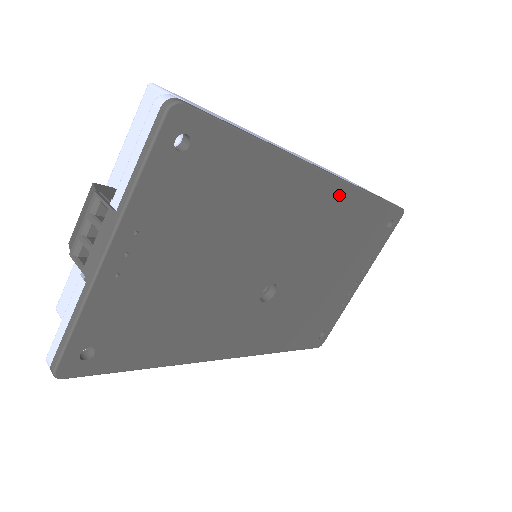
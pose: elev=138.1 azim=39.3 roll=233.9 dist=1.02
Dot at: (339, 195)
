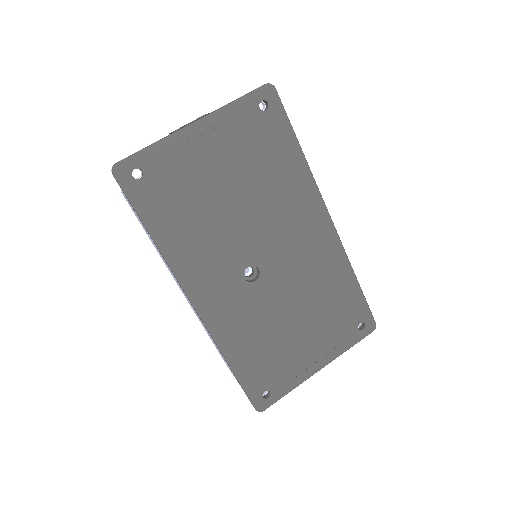
Dot at: (331, 243)
